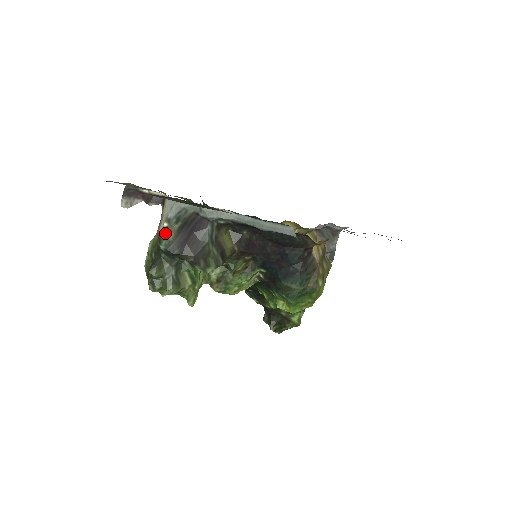
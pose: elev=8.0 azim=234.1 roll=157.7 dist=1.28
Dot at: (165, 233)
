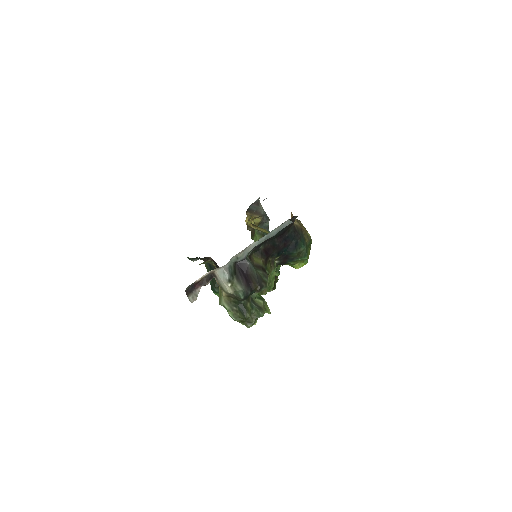
Dot at: (234, 289)
